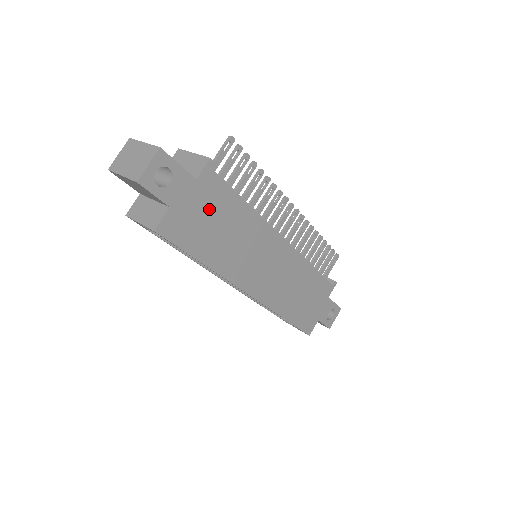
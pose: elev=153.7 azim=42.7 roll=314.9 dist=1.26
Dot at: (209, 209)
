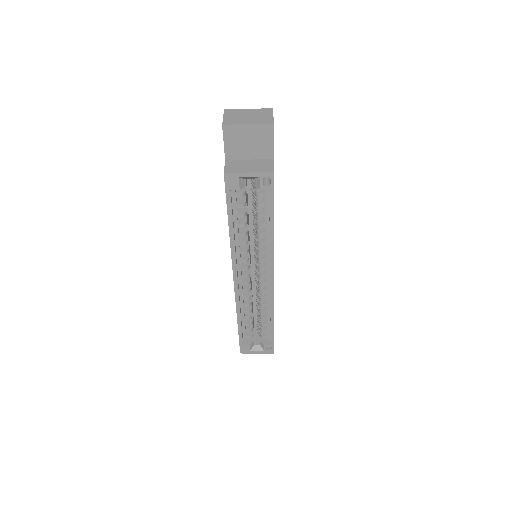
Dot at: occluded
